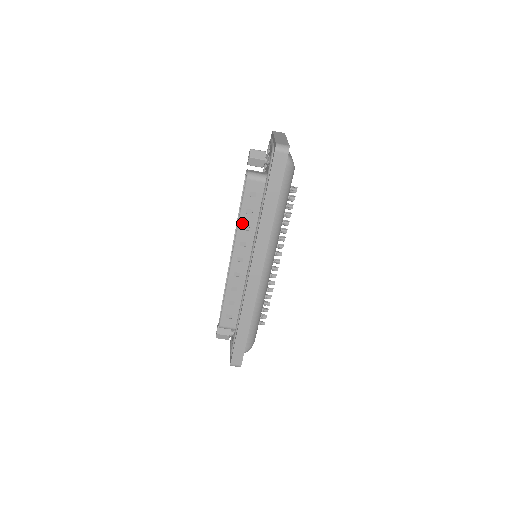
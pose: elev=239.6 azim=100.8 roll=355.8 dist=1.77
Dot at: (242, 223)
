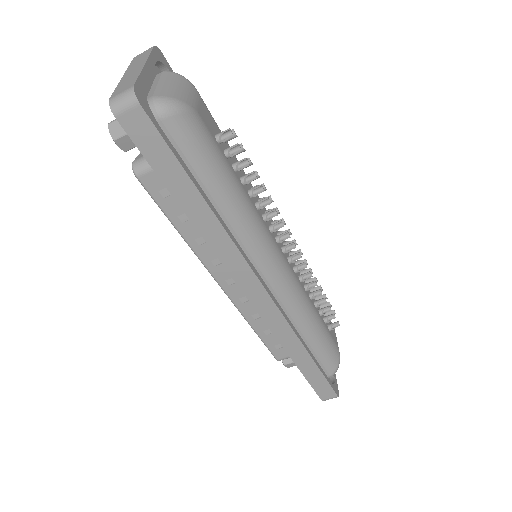
Dot at: (190, 238)
